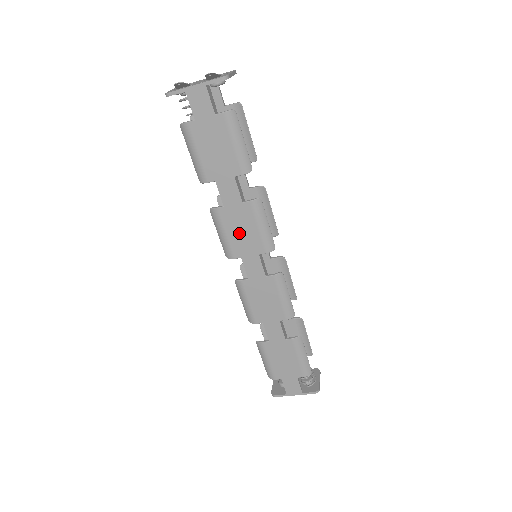
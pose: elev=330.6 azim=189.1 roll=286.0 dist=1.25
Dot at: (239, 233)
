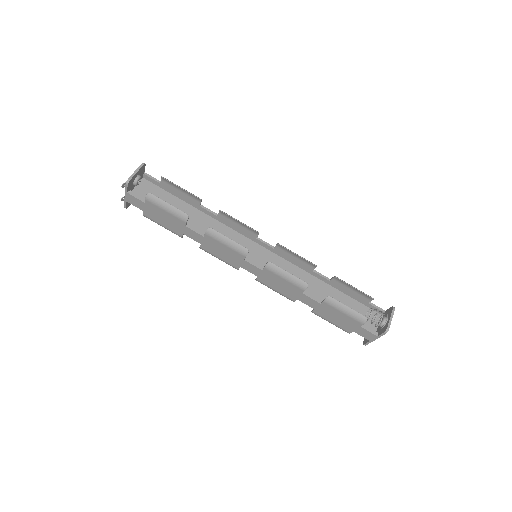
Dot at: (223, 254)
